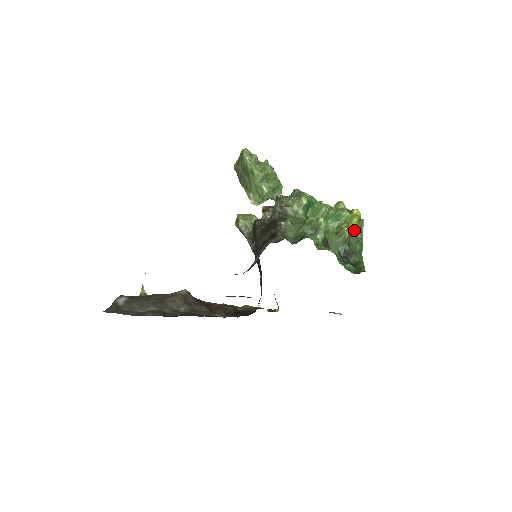
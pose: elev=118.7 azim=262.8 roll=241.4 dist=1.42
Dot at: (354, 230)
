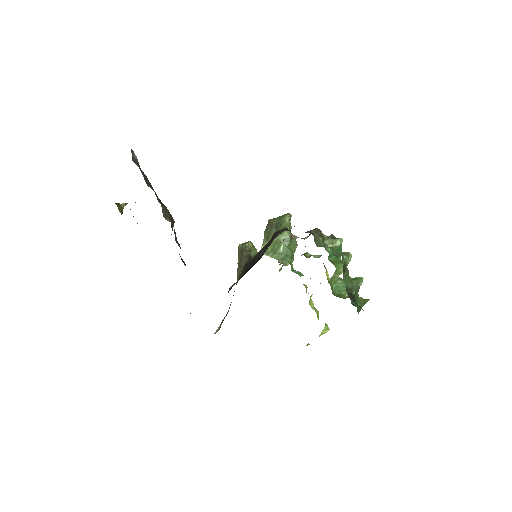
Dot at: occluded
